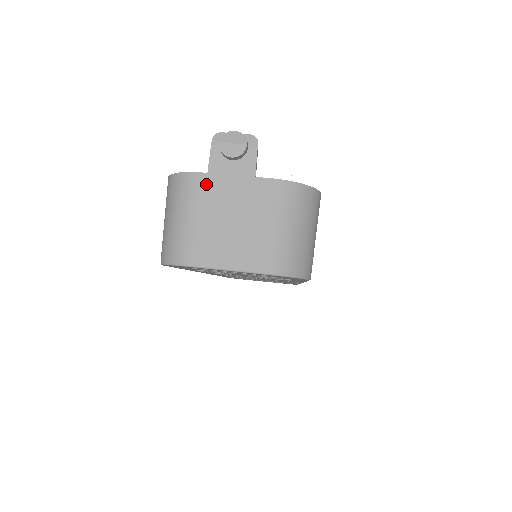
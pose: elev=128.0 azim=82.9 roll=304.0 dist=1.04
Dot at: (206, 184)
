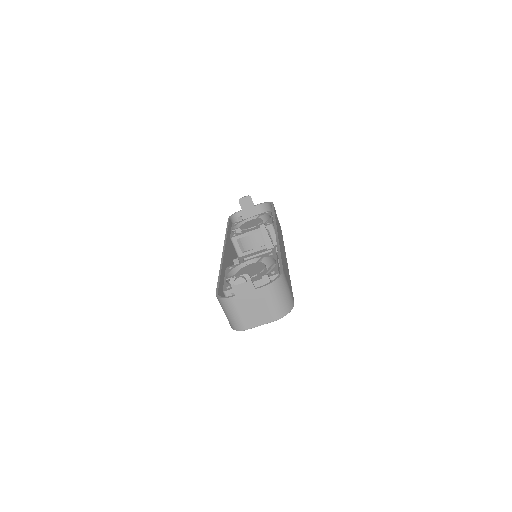
Dot at: (237, 300)
